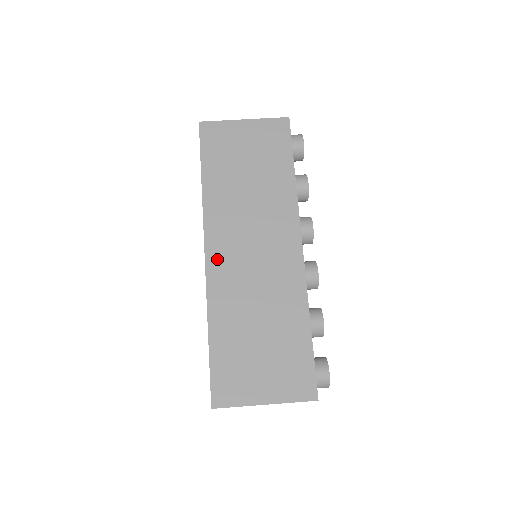
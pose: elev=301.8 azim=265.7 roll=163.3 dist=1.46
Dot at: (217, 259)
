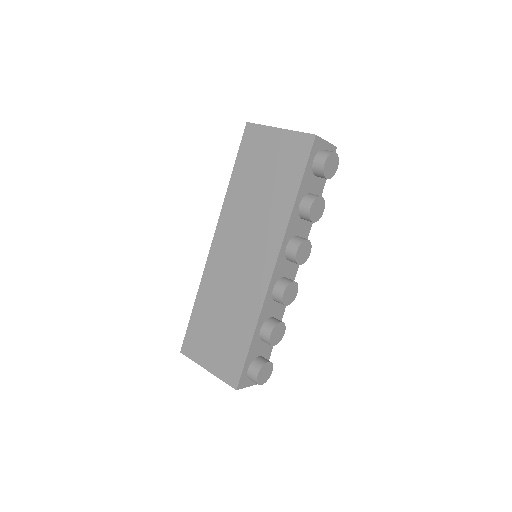
Dot at: (217, 250)
